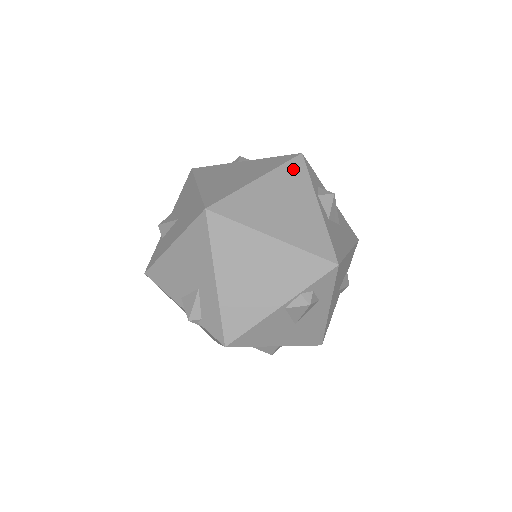
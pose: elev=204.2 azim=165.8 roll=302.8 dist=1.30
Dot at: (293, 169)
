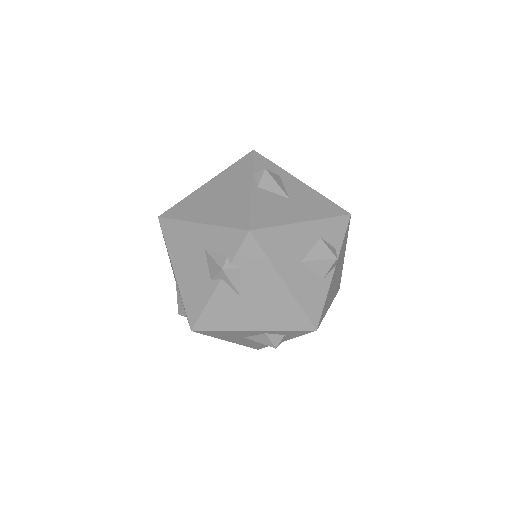
Dot at: occluded
